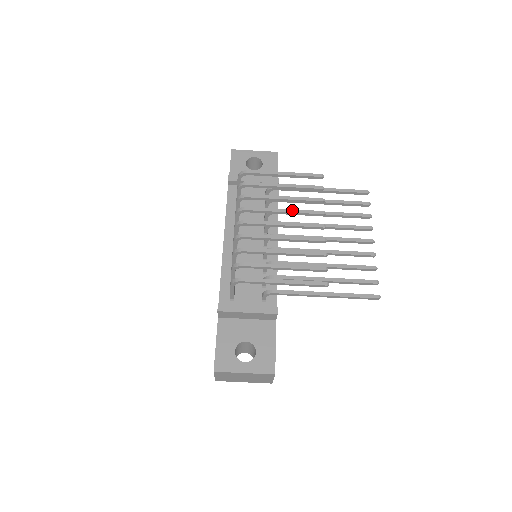
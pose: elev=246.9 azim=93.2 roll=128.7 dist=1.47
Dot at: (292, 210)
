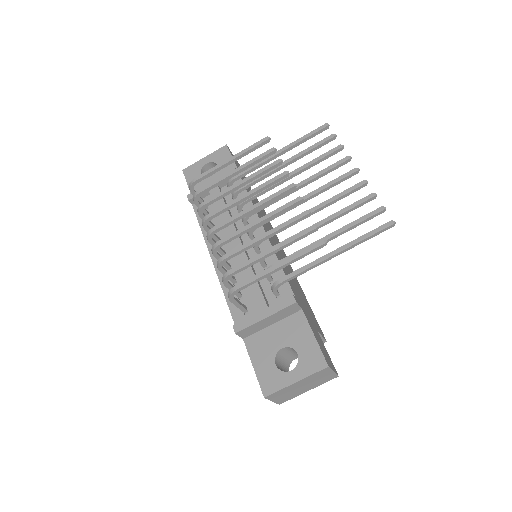
Dot at: (253, 190)
